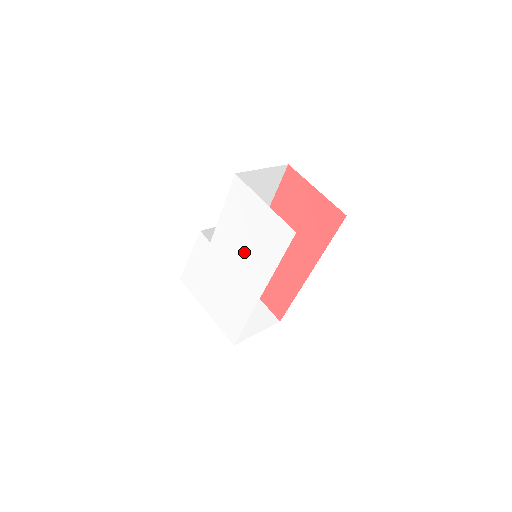
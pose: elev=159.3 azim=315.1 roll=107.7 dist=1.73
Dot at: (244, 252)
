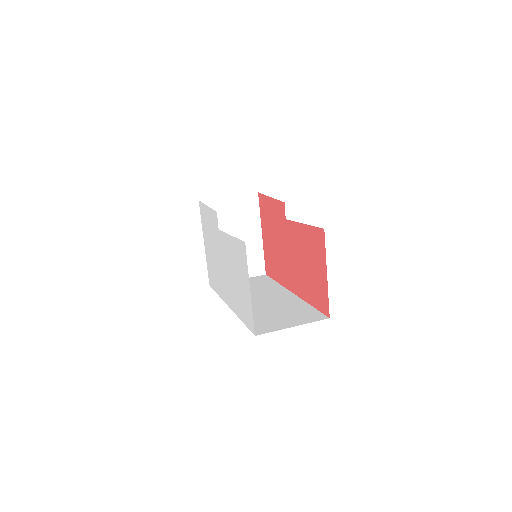
Dot at: (231, 277)
